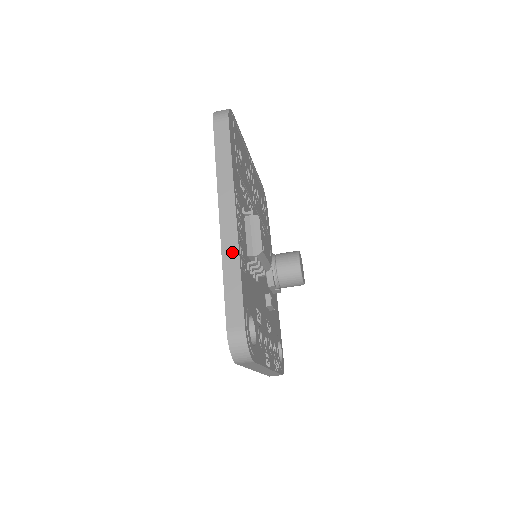
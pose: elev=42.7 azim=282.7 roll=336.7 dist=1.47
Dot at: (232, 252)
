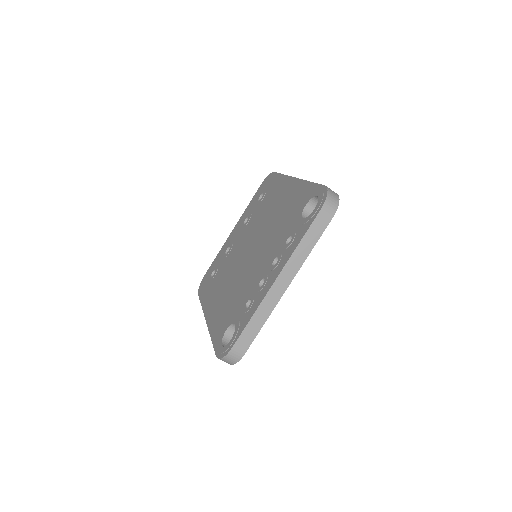
Dot at: occluded
